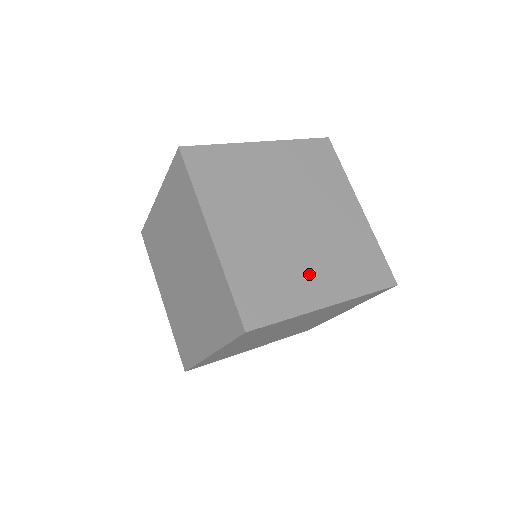
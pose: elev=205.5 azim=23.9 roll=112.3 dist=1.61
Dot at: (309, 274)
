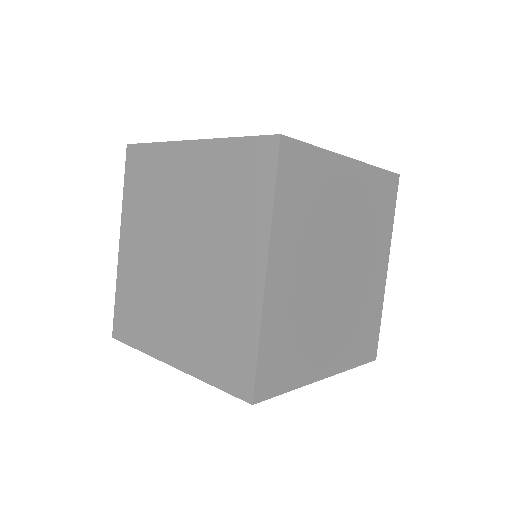
Dot at: (370, 279)
